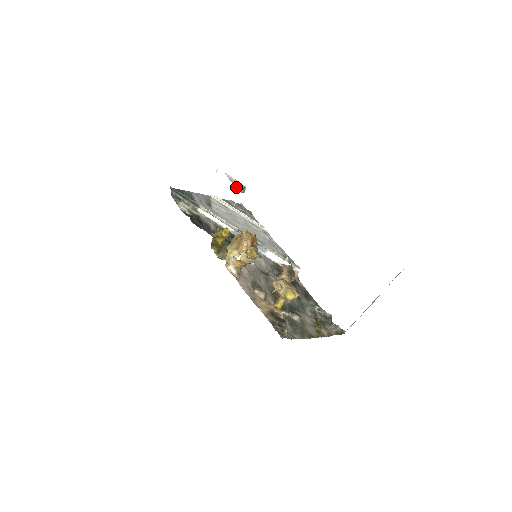
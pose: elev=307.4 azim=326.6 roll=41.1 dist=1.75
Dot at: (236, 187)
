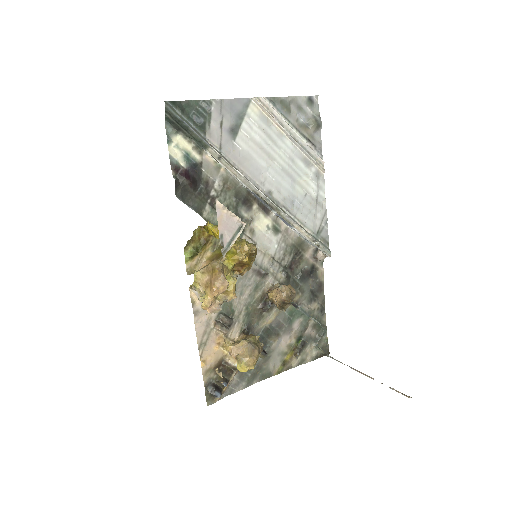
Dot at: (220, 235)
